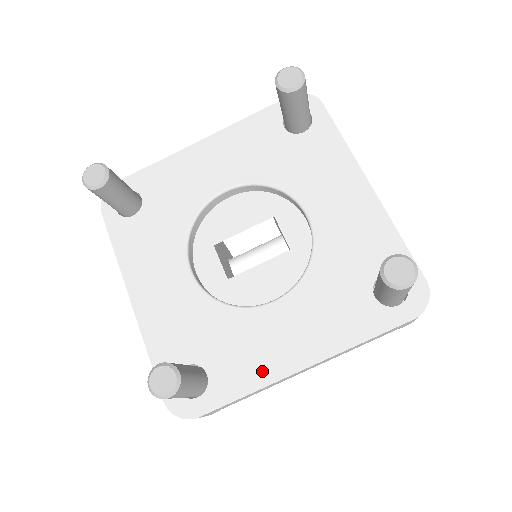
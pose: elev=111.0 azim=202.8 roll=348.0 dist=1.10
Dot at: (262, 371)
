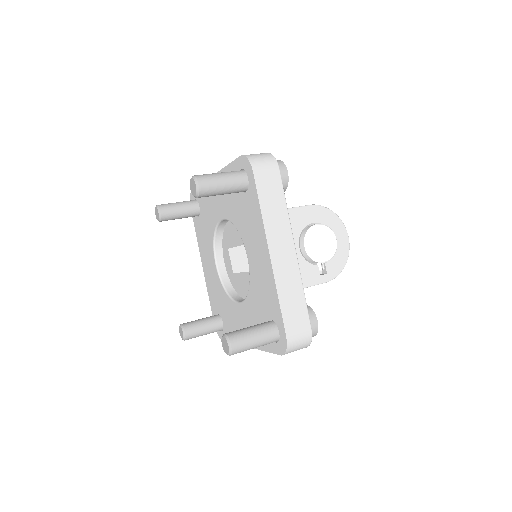
Dot at: occluded
